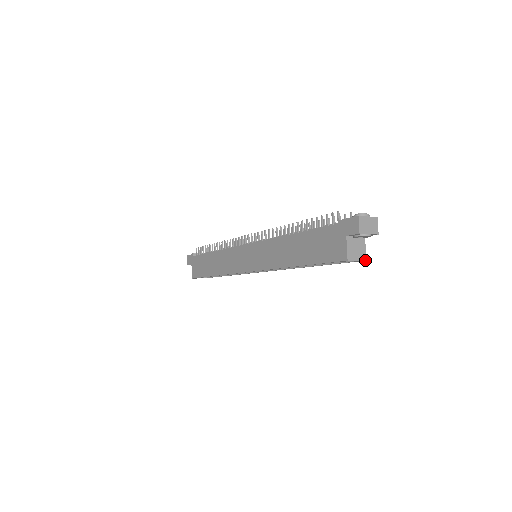
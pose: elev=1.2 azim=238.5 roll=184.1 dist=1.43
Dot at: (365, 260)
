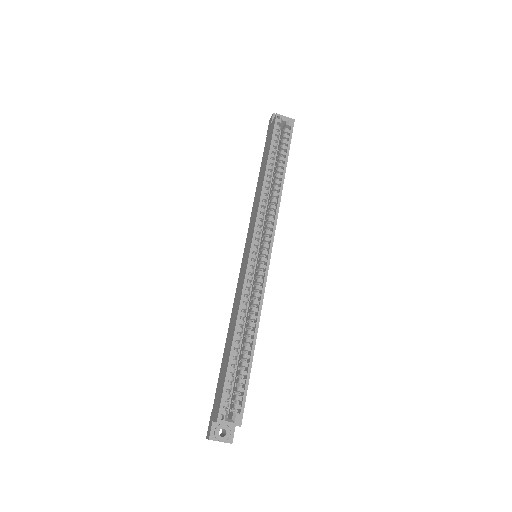
Dot at: (293, 119)
